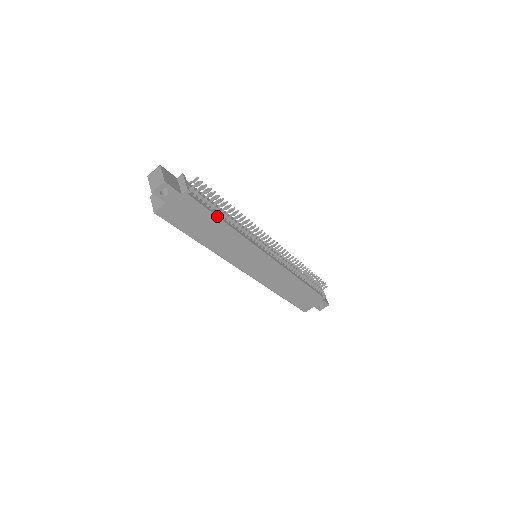
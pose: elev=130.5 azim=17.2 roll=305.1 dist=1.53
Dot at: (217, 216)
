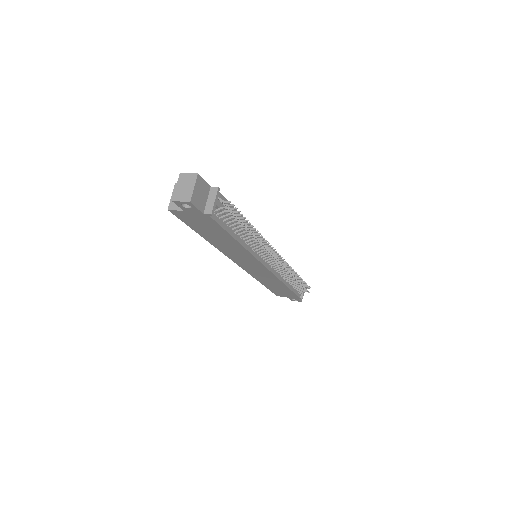
Dot at: (231, 235)
